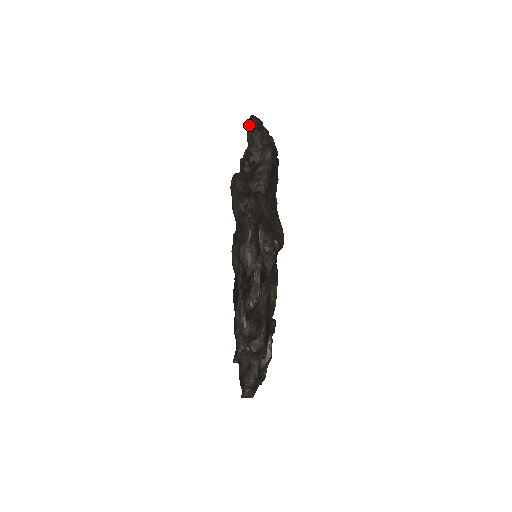
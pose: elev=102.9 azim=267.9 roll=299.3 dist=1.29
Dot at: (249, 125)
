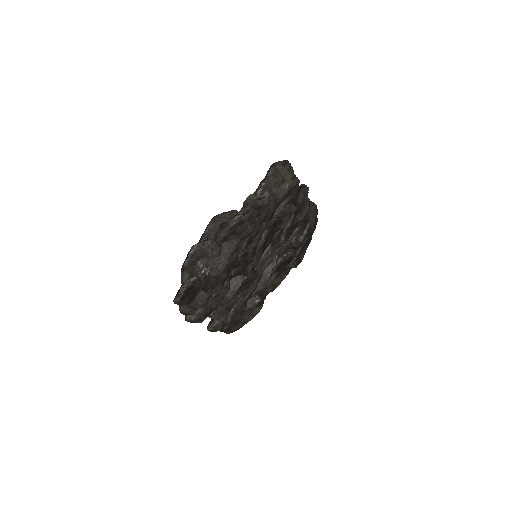
Dot at: (267, 171)
